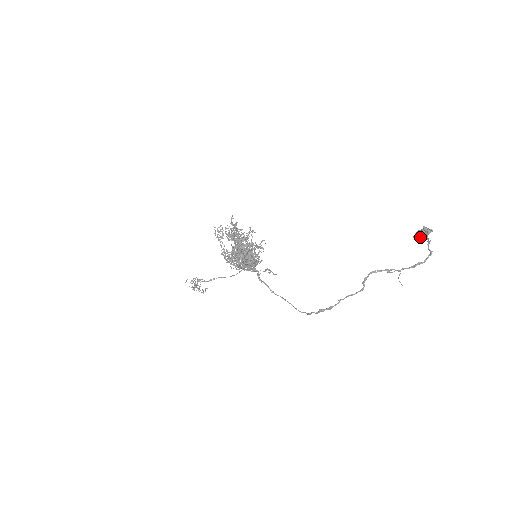
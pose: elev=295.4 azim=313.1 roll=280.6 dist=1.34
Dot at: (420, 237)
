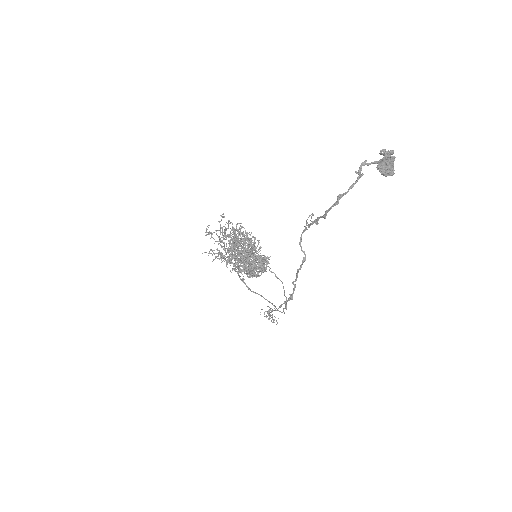
Dot at: occluded
